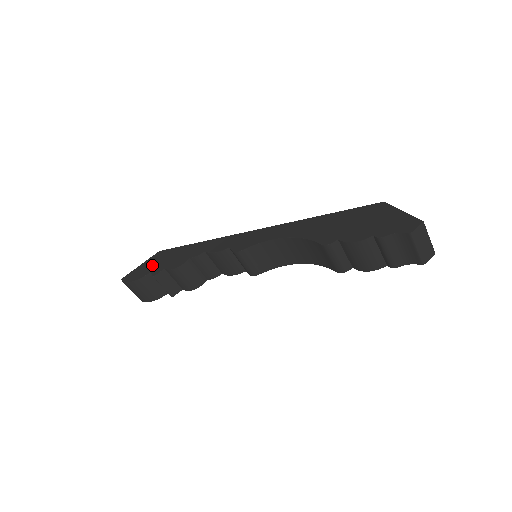
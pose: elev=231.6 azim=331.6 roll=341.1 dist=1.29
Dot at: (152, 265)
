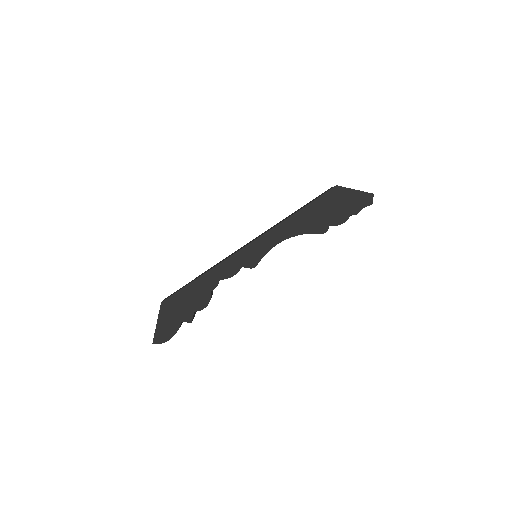
Dot at: (174, 316)
